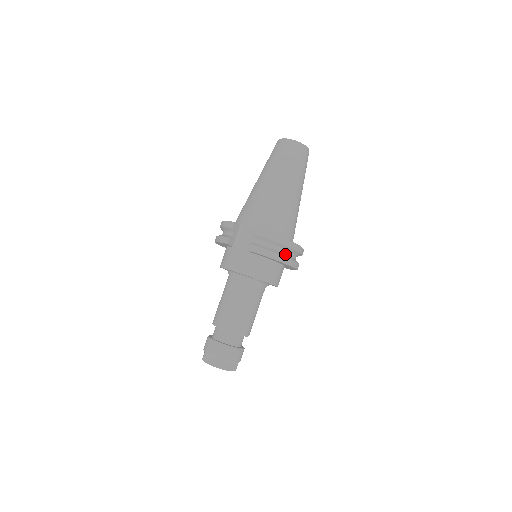
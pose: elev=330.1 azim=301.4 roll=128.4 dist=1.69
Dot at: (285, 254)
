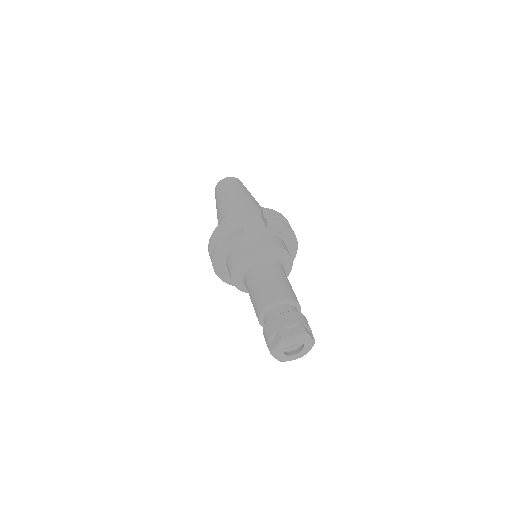
Dot at: occluded
